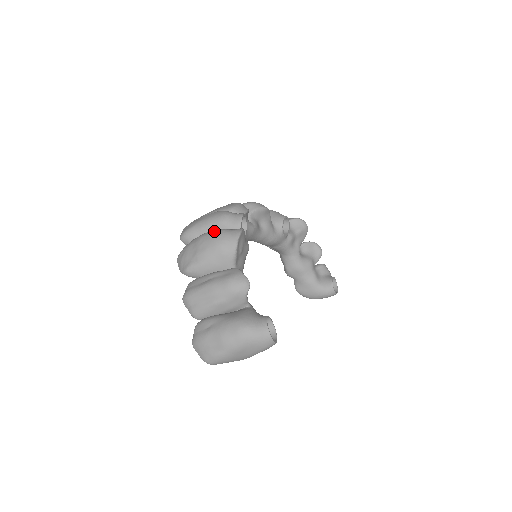
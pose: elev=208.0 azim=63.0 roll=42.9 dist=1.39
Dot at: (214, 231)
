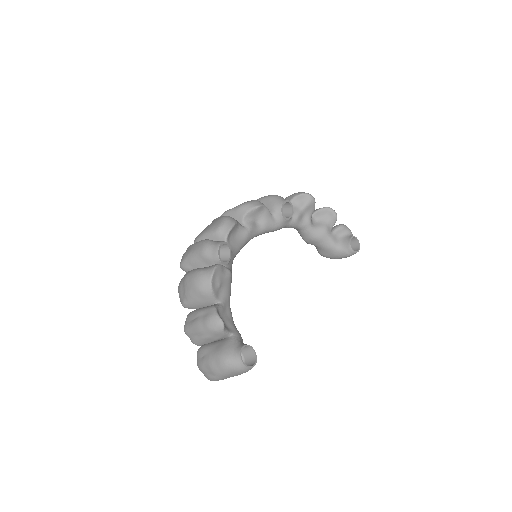
Dot at: (193, 273)
